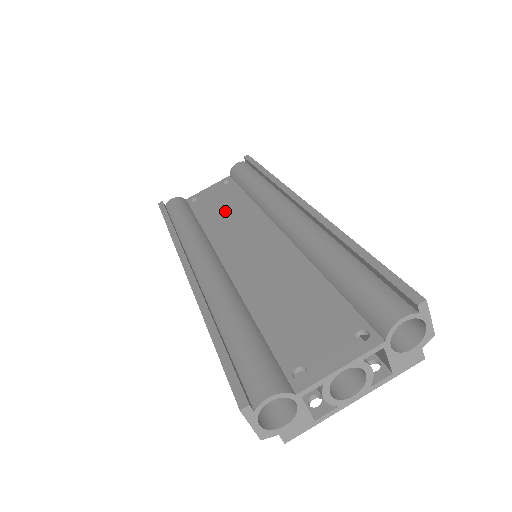
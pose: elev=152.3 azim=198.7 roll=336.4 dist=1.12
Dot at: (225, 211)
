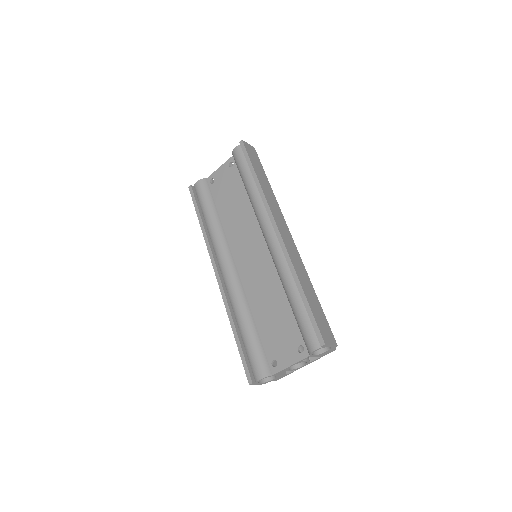
Dot at: (233, 207)
